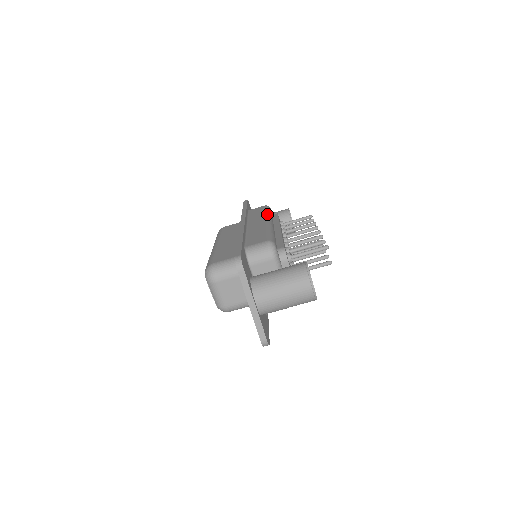
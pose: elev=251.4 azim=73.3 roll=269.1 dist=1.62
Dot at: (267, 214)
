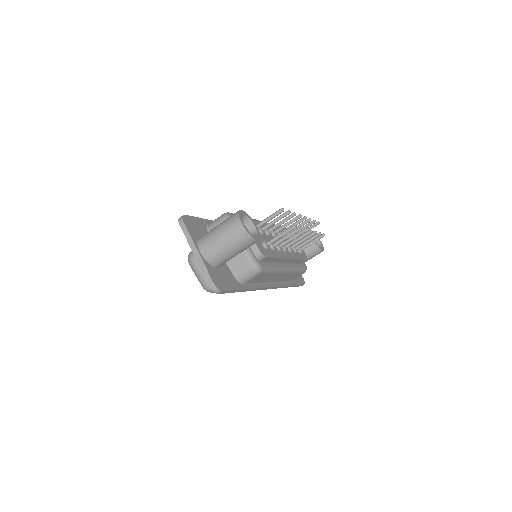
Dot at: occluded
